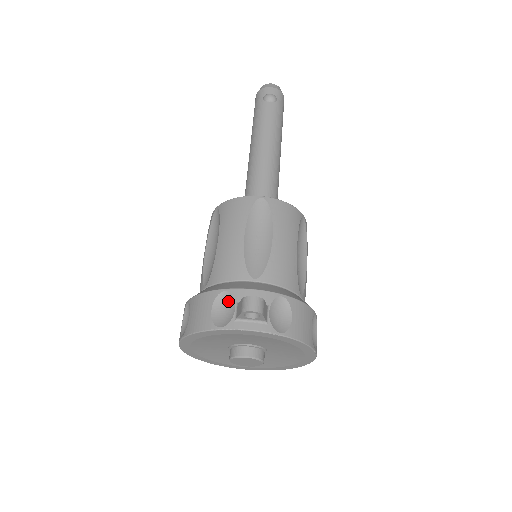
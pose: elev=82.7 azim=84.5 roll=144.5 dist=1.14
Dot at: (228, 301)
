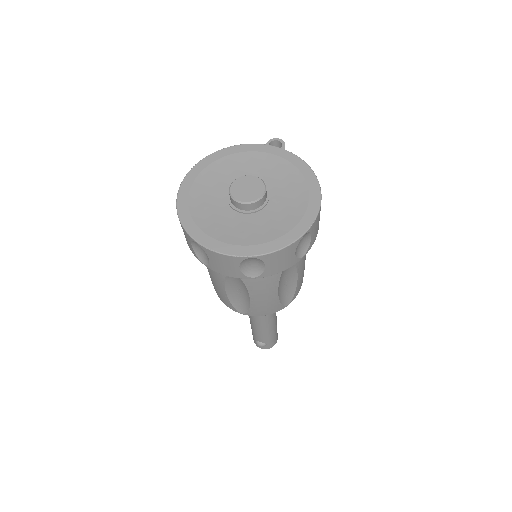
Dot at: occluded
